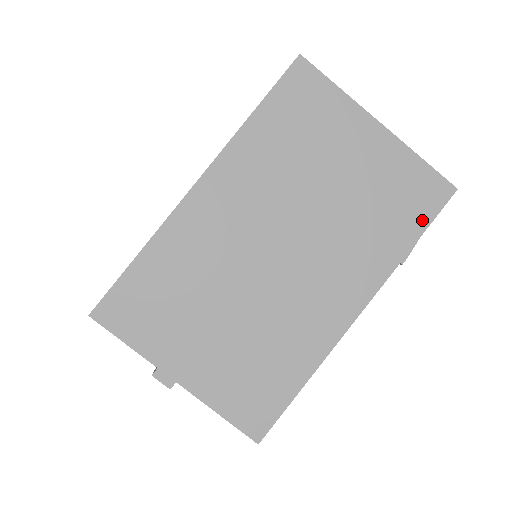
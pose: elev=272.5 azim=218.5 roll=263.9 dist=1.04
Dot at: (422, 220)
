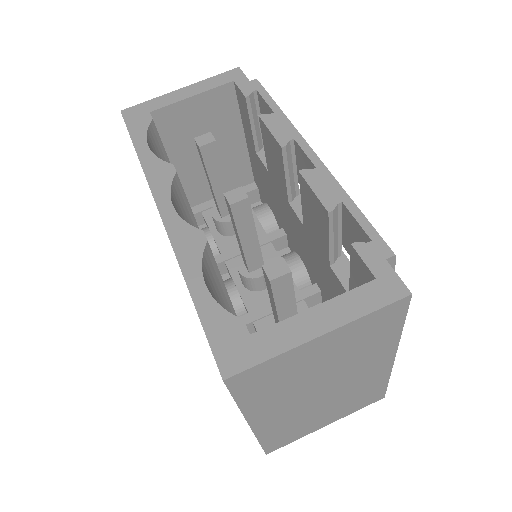
Dot at: (399, 320)
